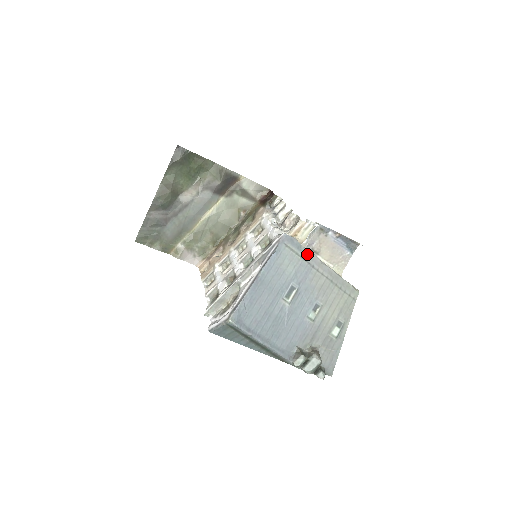
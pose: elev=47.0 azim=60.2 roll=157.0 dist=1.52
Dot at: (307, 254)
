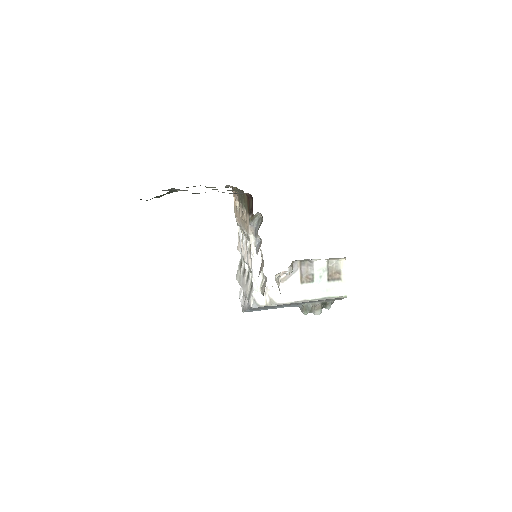
Dot at: occluded
